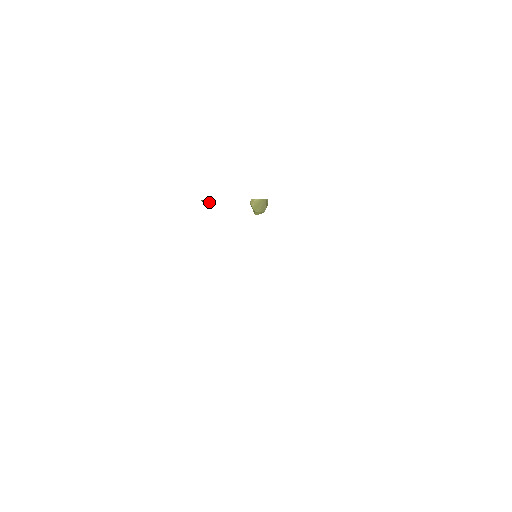
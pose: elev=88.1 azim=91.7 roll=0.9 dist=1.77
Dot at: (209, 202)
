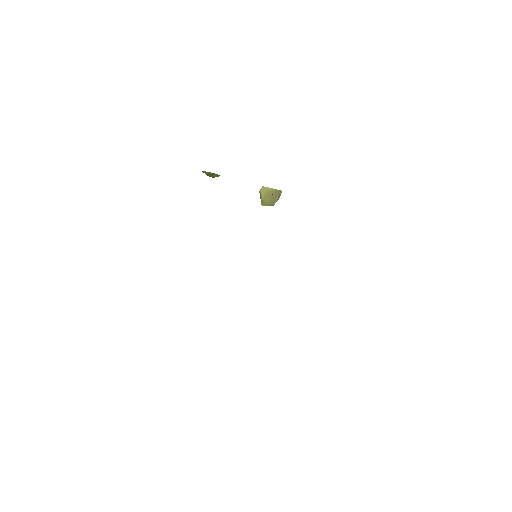
Dot at: (212, 176)
